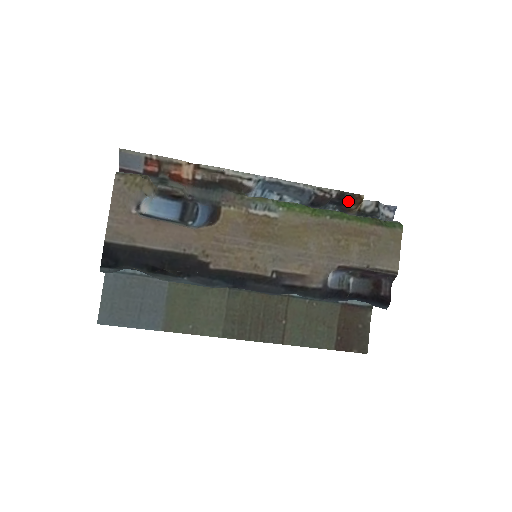
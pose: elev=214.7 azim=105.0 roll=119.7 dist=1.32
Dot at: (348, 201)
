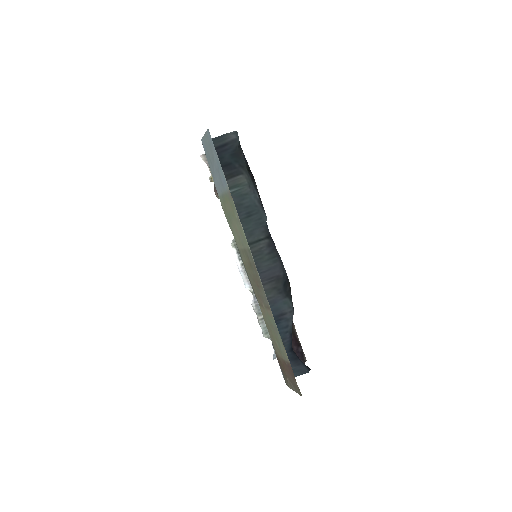
Dot at: occluded
